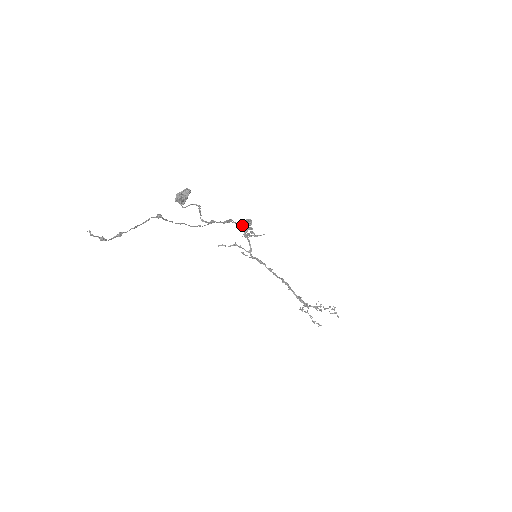
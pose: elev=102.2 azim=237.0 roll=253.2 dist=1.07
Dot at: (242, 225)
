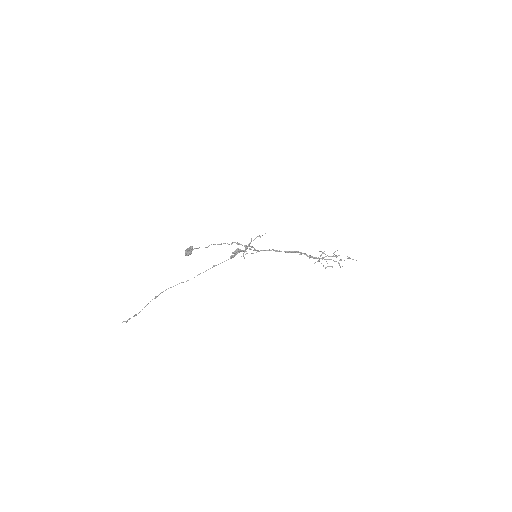
Dot at: (232, 256)
